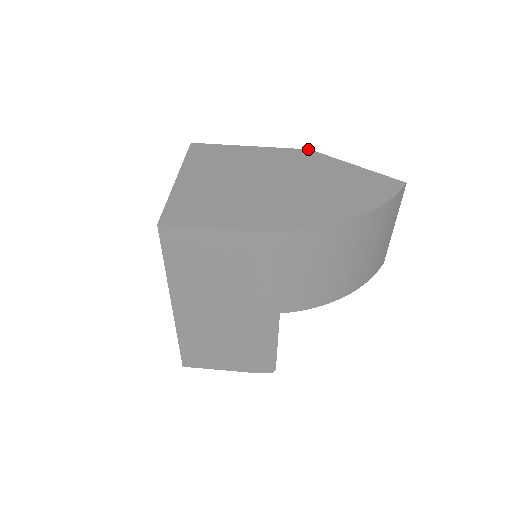
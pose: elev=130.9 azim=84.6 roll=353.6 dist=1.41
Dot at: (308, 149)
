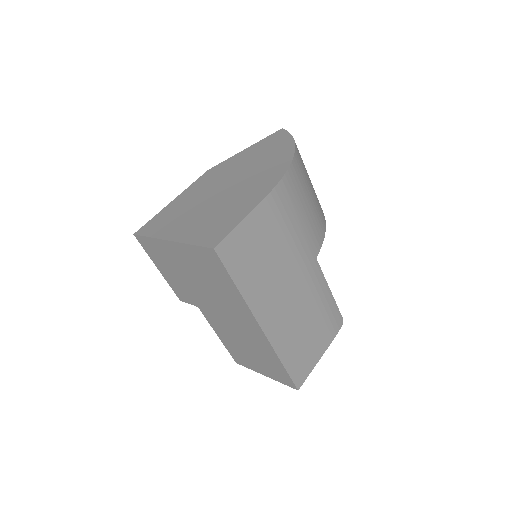
Dot at: (207, 171)
